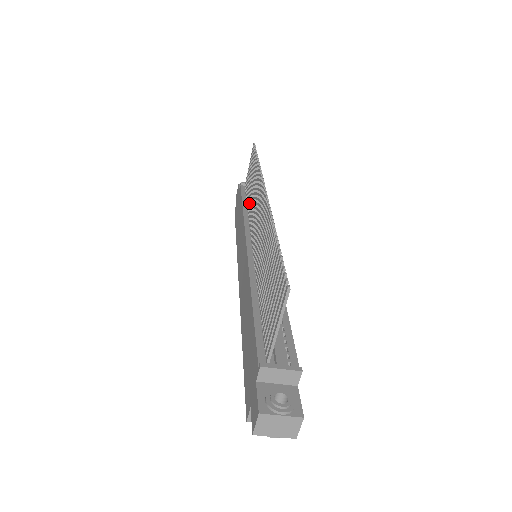
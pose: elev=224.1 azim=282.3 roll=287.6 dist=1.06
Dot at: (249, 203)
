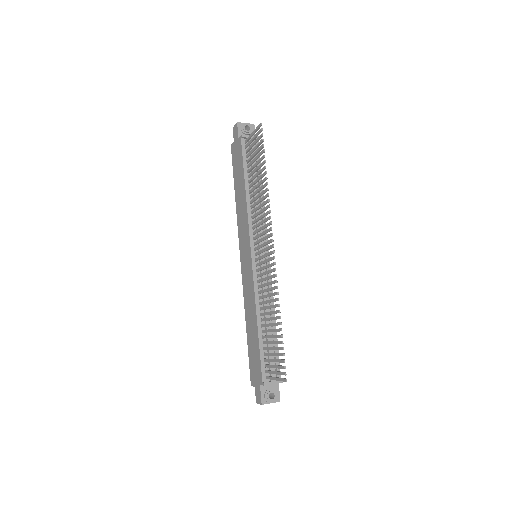
Dot at: (252, 194)
